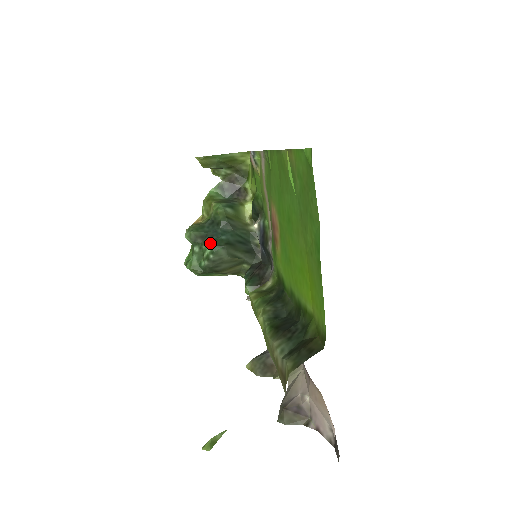
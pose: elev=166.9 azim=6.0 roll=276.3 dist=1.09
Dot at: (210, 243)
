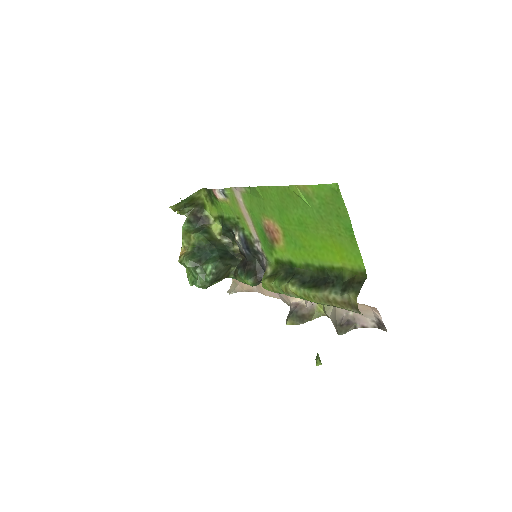
Dot at: (208, 262)
